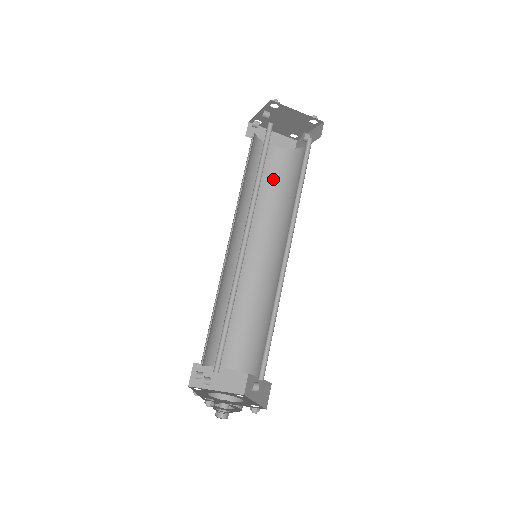
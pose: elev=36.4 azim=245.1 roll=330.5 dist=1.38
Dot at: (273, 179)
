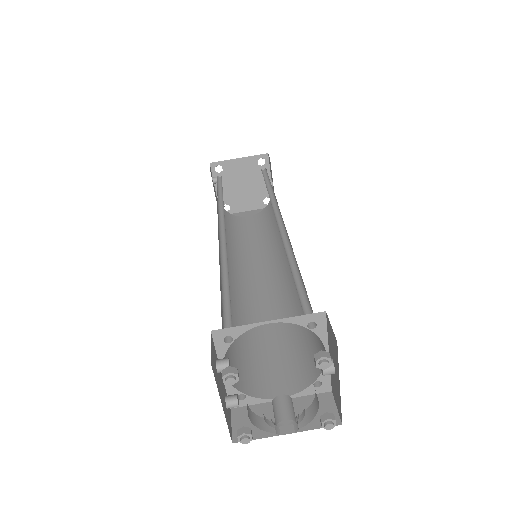
Dot at: (262, 229)
